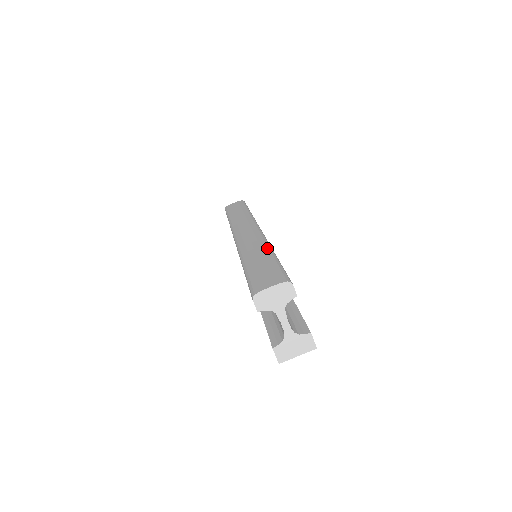
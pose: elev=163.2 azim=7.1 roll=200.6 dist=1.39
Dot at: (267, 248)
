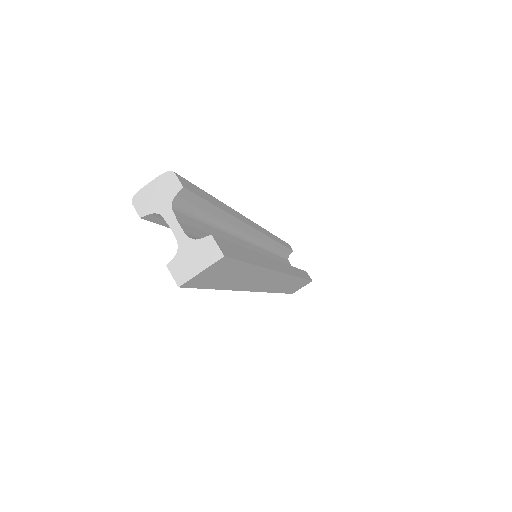
Dot at: occluded
